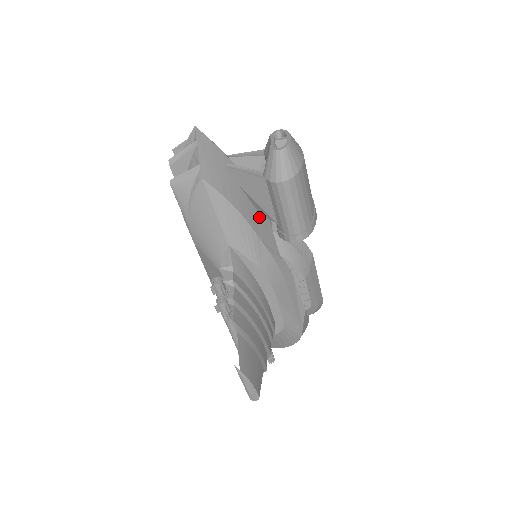
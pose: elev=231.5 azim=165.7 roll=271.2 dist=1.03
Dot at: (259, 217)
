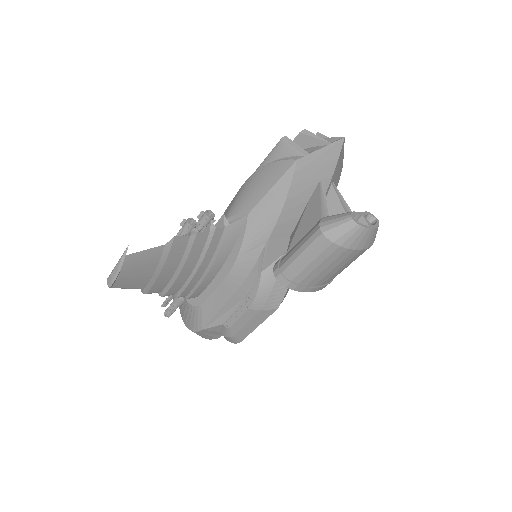
Dot at: (288, 235)
